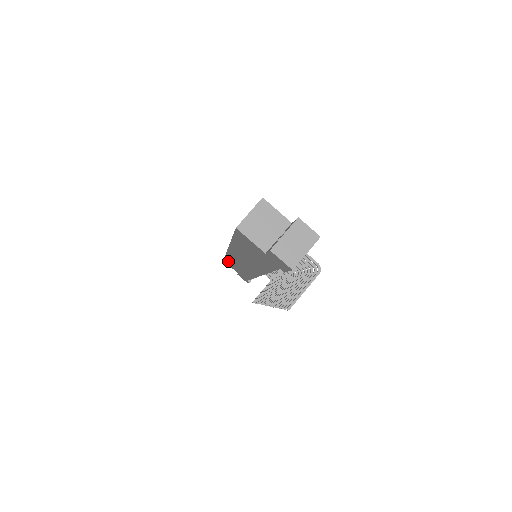
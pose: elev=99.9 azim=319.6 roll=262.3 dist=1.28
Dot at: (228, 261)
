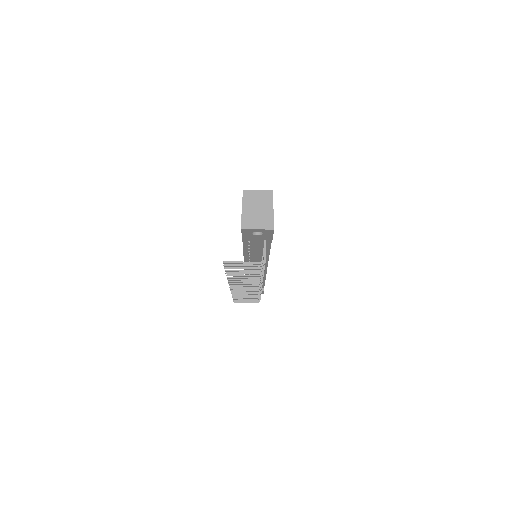
Dot at: occluded
